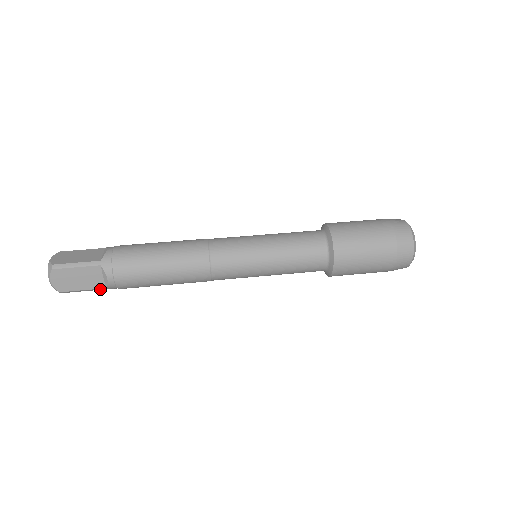
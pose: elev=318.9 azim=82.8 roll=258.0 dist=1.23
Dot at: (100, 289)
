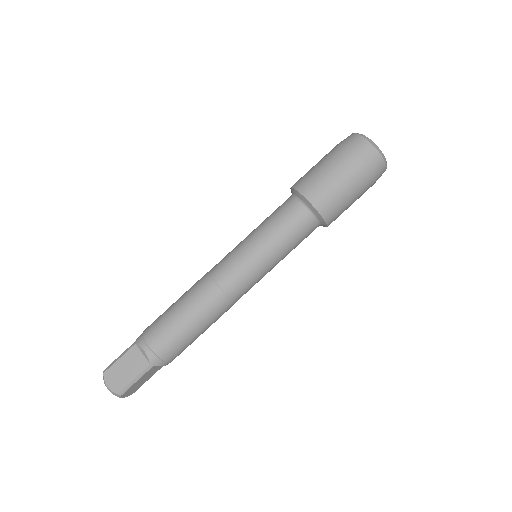
Dot at: (159, 368)
